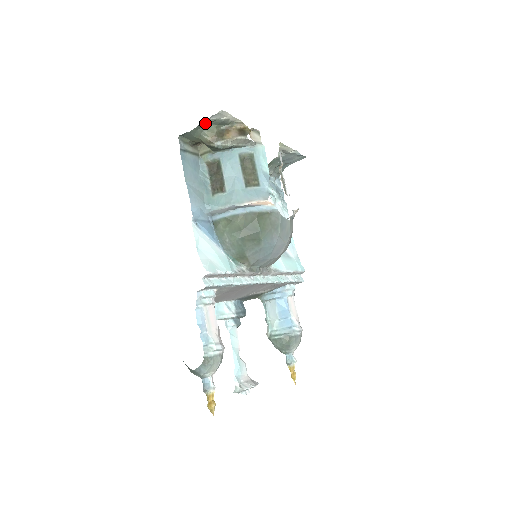
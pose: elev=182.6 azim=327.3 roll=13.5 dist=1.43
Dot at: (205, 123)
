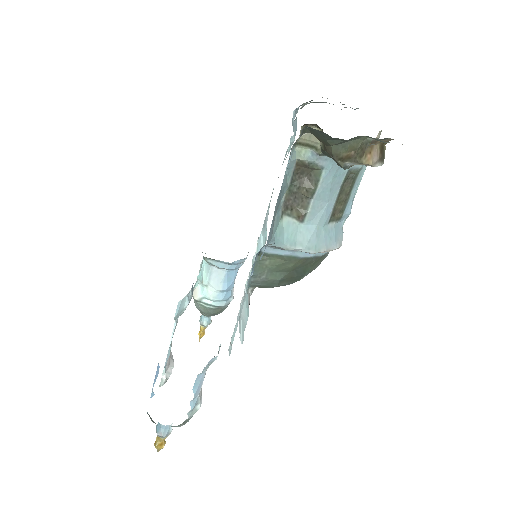
Dot at: occluded
